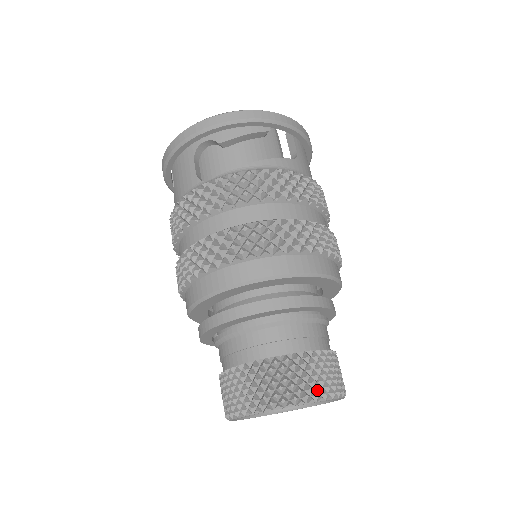
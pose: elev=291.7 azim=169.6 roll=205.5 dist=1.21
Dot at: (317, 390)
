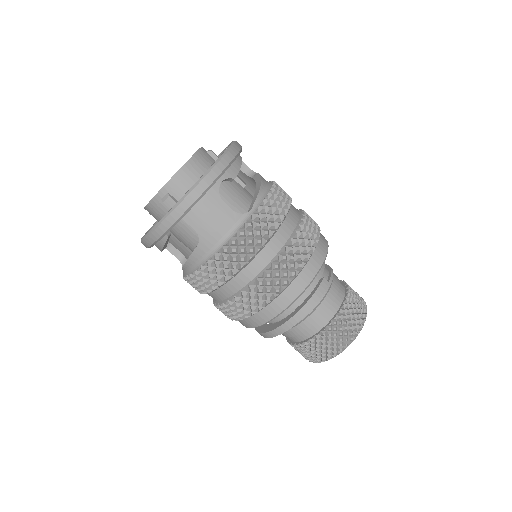
Dot at: (323, 357)
